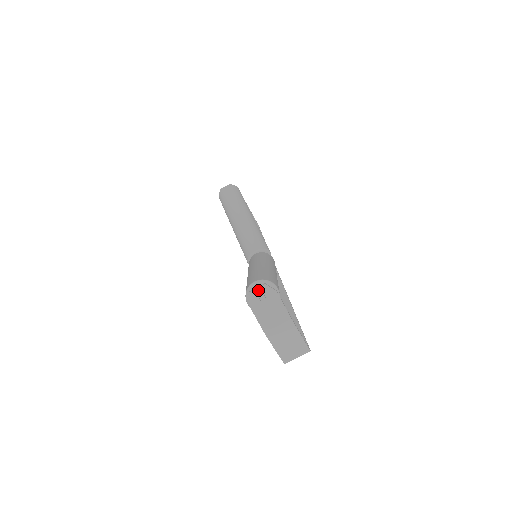
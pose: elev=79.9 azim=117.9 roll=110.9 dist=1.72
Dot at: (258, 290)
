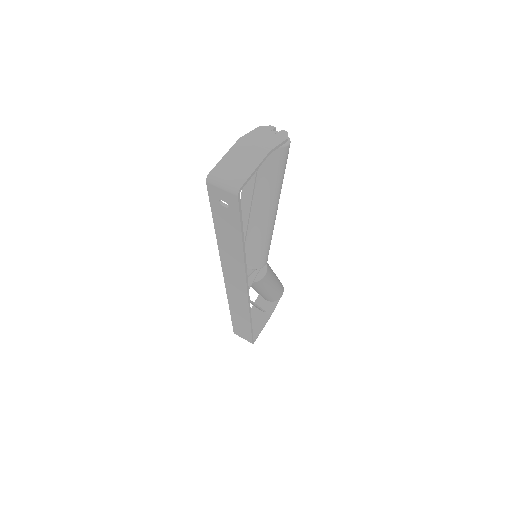
Dot at: occluded
